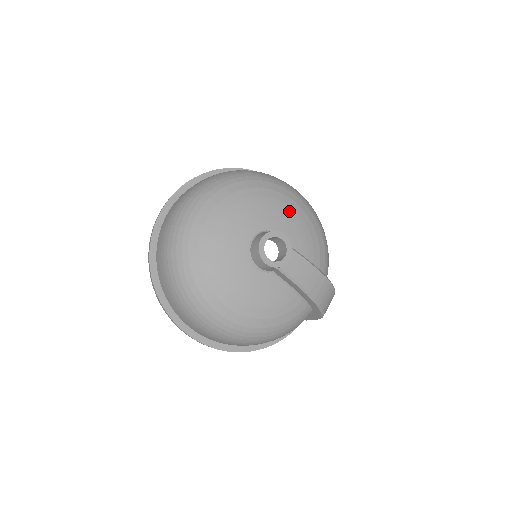
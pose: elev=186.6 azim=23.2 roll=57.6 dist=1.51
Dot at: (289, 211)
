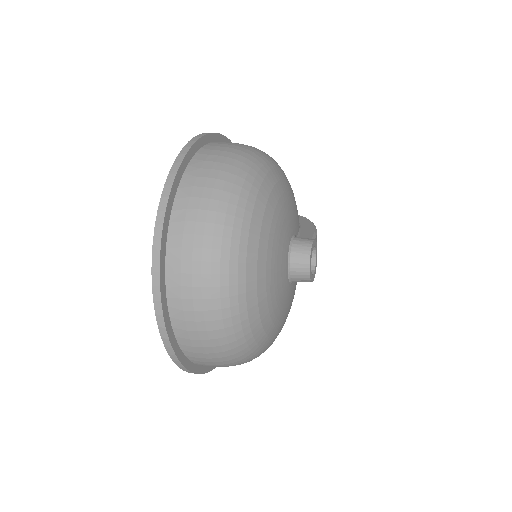
Dot at: (286, 199)
